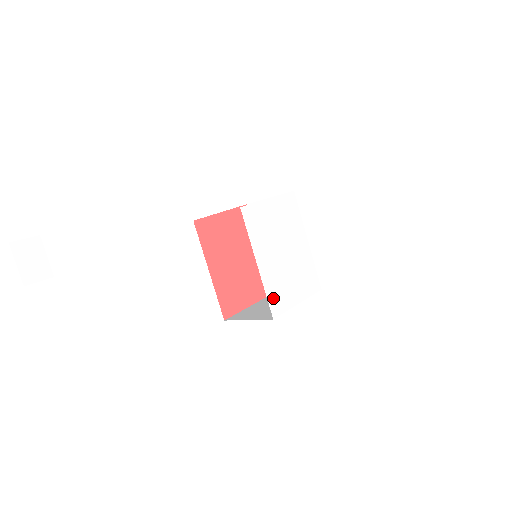
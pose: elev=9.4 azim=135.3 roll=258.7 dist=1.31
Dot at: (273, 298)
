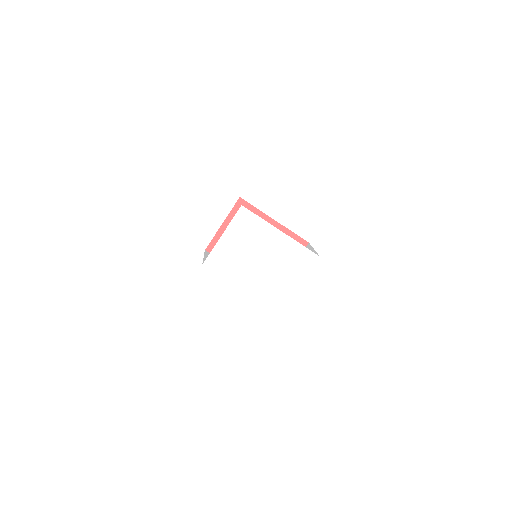
Dot at: (271, 299)
